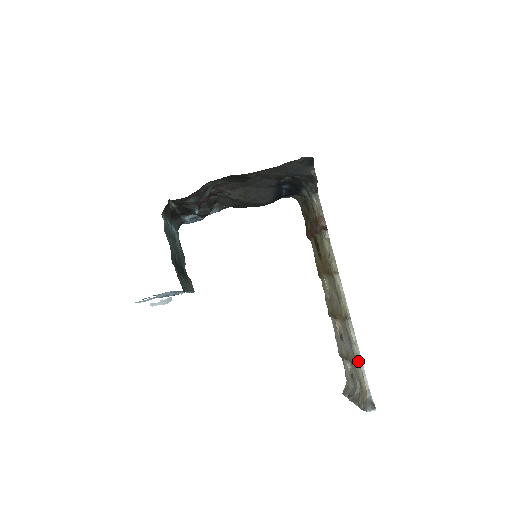
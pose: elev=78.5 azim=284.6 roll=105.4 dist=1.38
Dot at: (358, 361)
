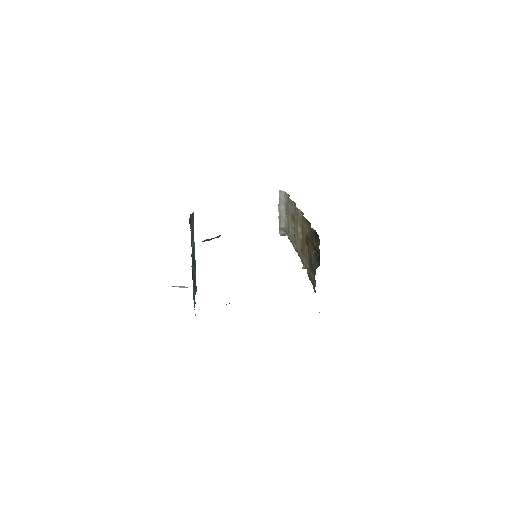
Dot at: occluded
